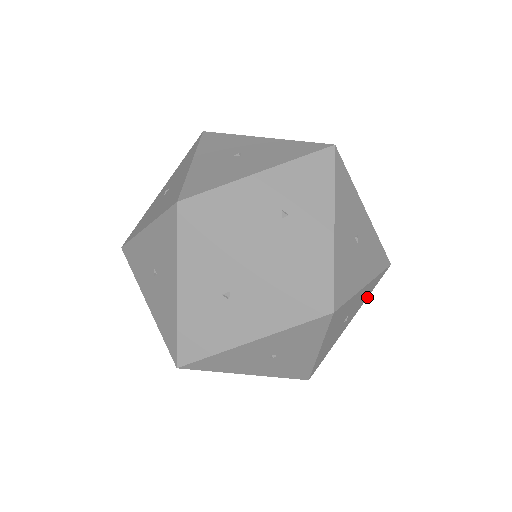
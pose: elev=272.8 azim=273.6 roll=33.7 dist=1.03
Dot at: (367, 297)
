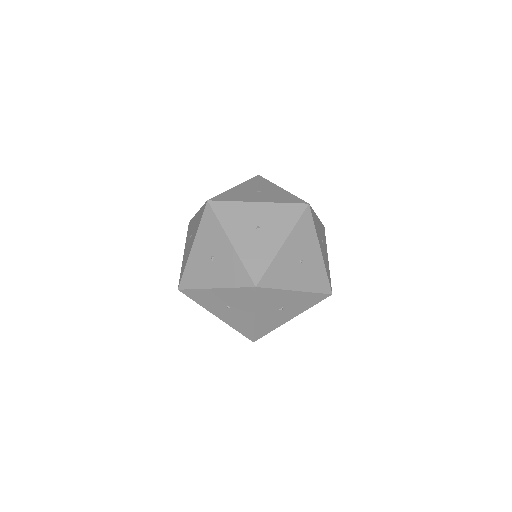
Dot at: (312, 292)
